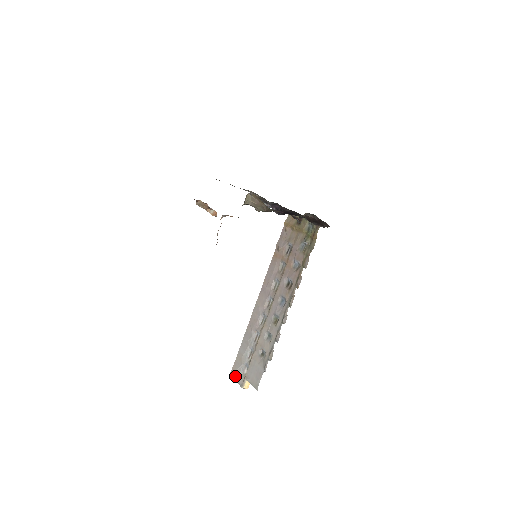
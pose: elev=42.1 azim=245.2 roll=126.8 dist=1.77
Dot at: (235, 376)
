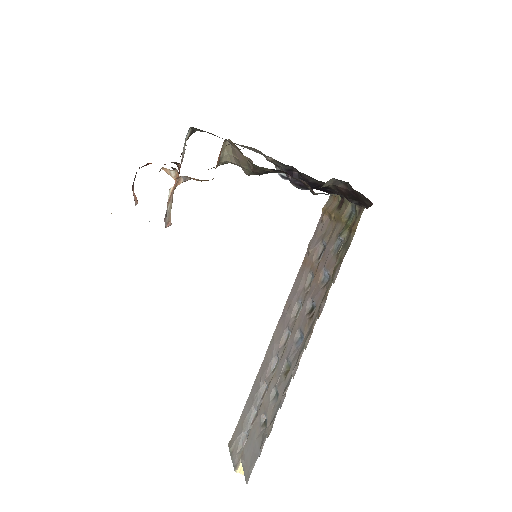
Dot at: (232, 448)
